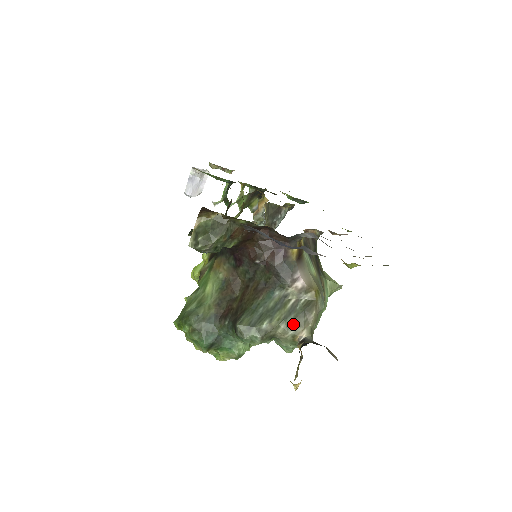
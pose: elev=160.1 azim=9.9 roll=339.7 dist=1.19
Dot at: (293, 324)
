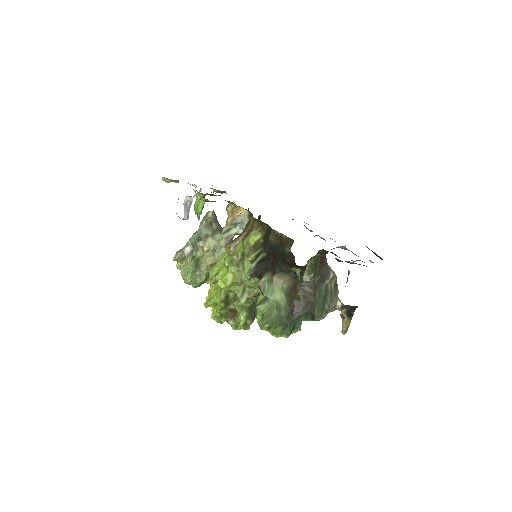
Dot at: (334, 300)
